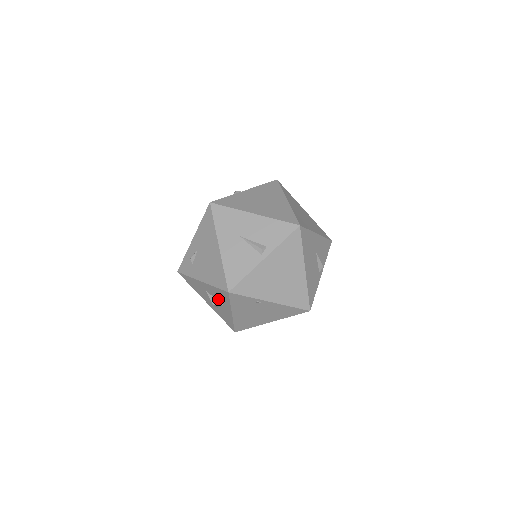
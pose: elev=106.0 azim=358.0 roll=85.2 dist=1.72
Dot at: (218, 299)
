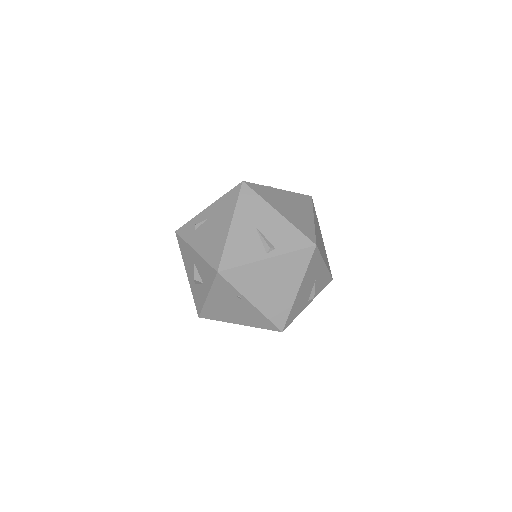
Dot at: (202, 275)
